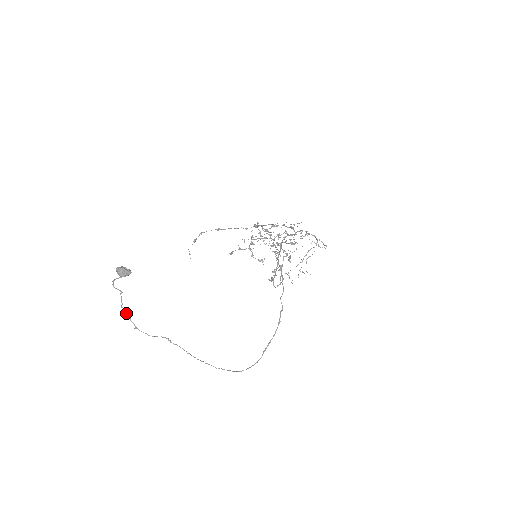
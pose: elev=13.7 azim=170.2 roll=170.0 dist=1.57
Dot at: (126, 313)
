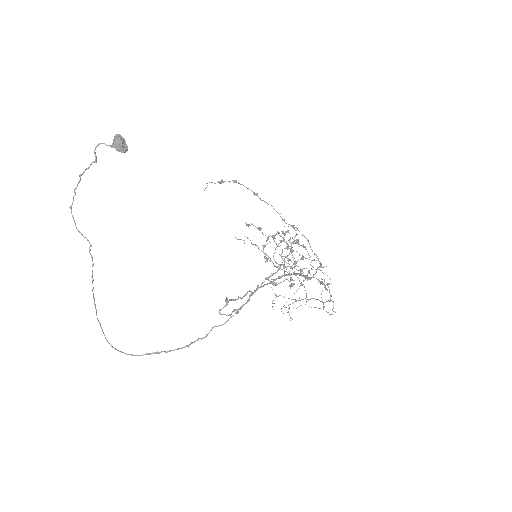
Dot at: (77, 185)
